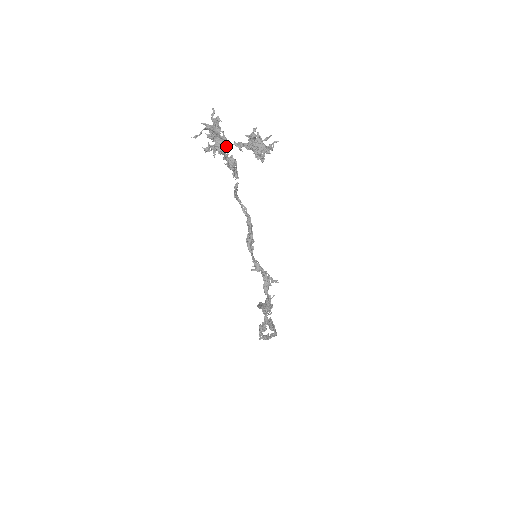
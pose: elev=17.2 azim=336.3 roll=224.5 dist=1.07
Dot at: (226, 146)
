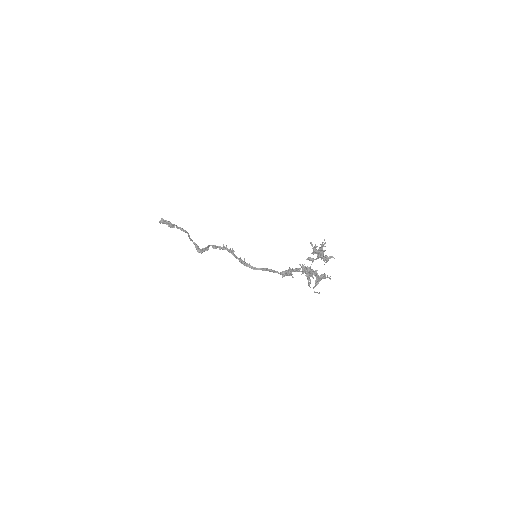
Dot at: occluded
